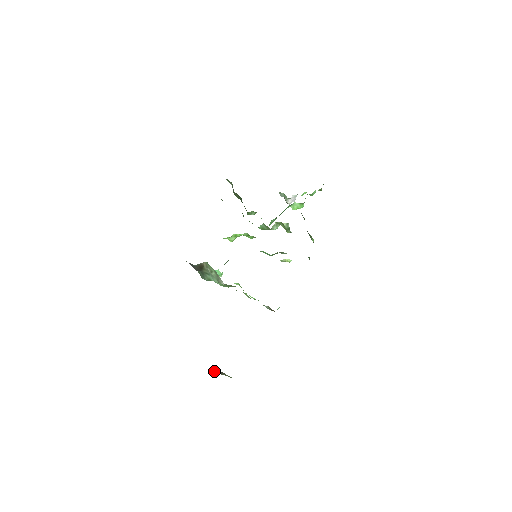
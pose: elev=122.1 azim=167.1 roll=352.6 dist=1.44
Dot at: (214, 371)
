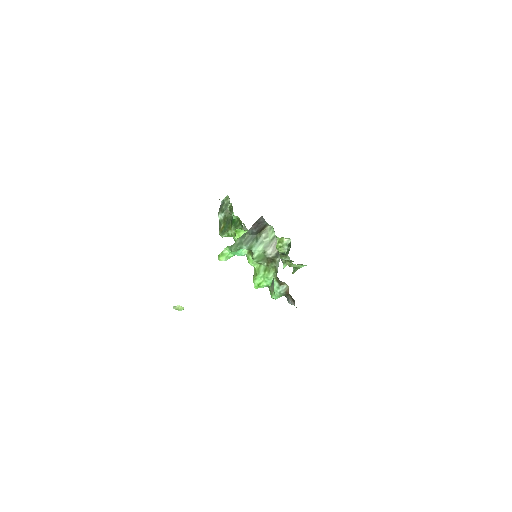
Dot at: occluded
